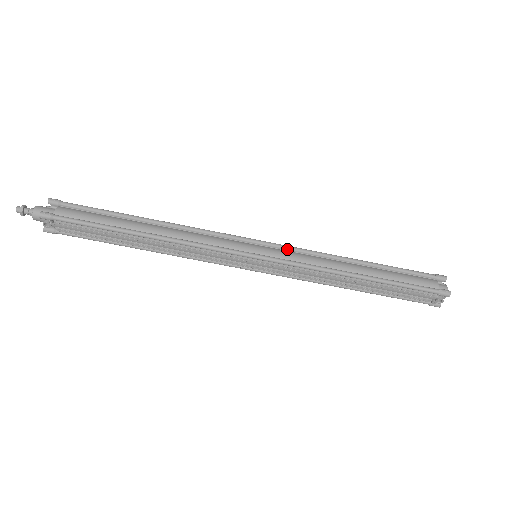
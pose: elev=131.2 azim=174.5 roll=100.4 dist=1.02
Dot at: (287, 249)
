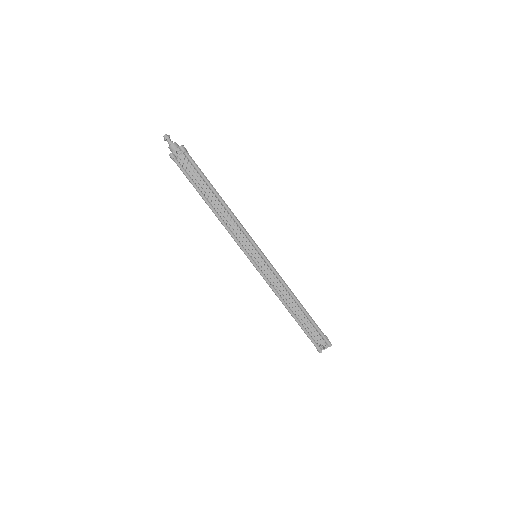
Dot at: occluded
